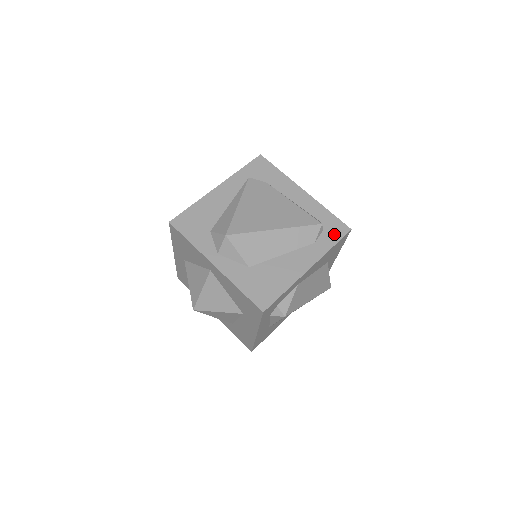
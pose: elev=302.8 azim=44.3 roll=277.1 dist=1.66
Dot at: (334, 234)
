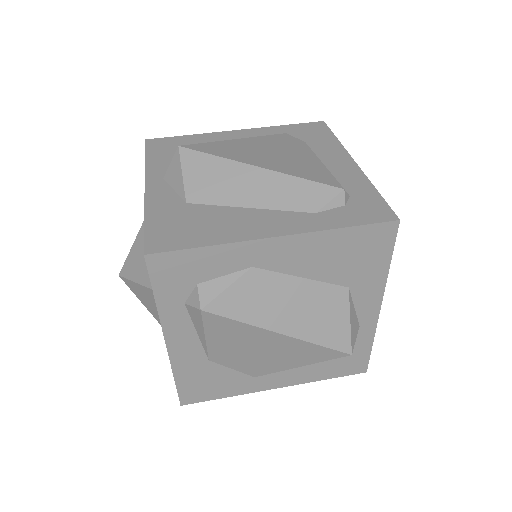
Dot at: (361, 215)
